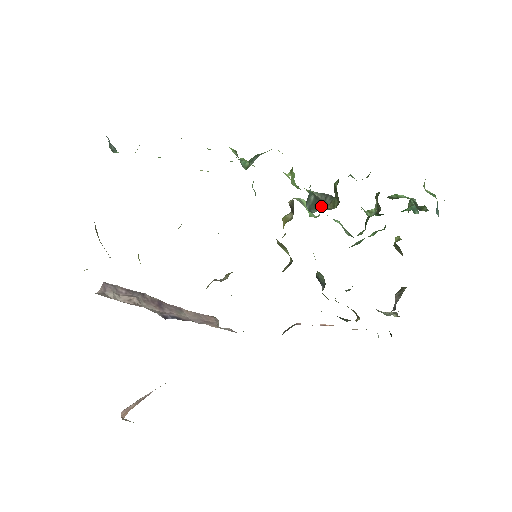
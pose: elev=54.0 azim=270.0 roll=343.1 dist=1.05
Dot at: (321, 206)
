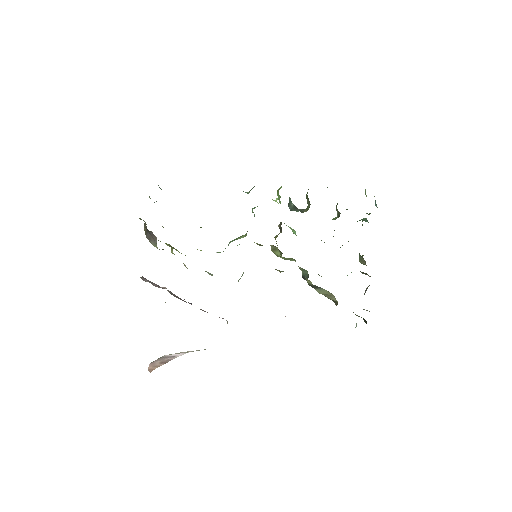
Dot at: occluded
